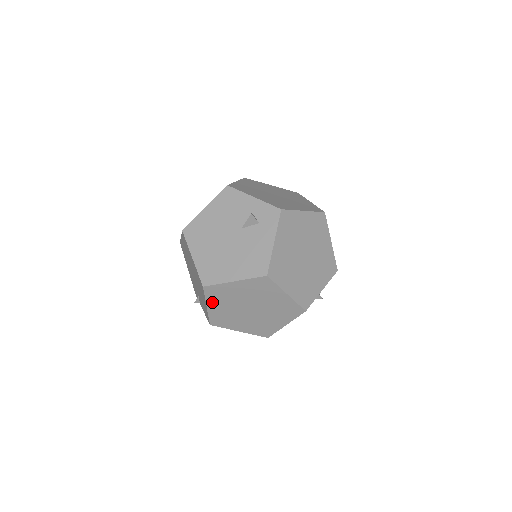
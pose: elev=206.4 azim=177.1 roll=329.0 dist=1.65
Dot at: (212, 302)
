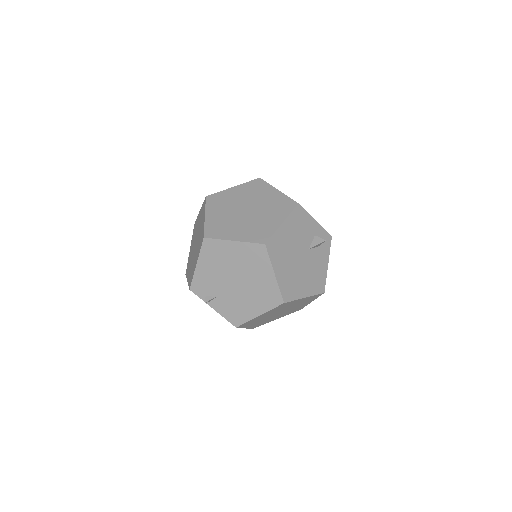
Dot at: (268, 312)
